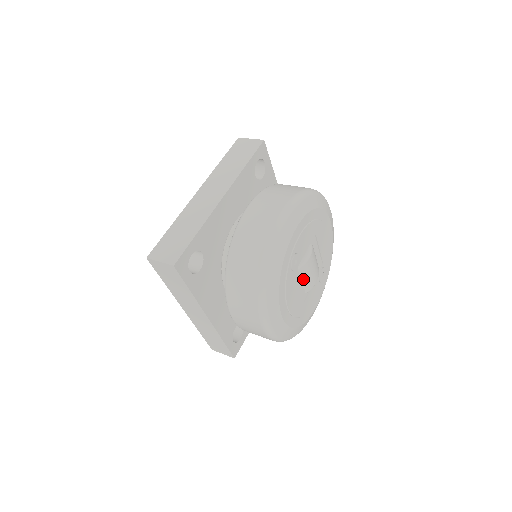
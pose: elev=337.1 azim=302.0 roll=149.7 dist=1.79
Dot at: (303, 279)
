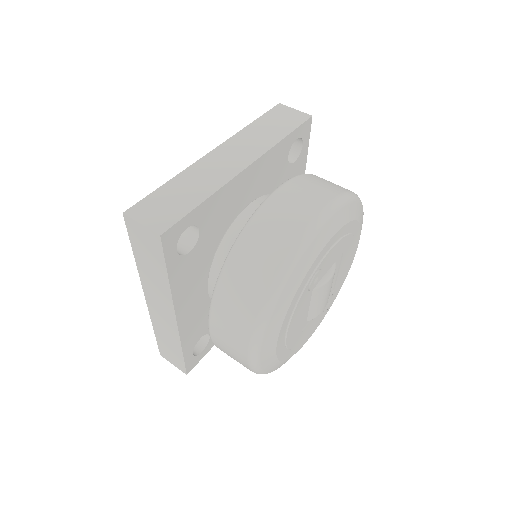
Dot at: (312, 303)
